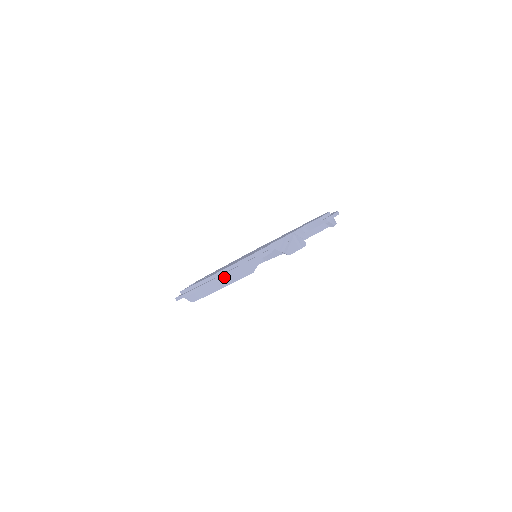
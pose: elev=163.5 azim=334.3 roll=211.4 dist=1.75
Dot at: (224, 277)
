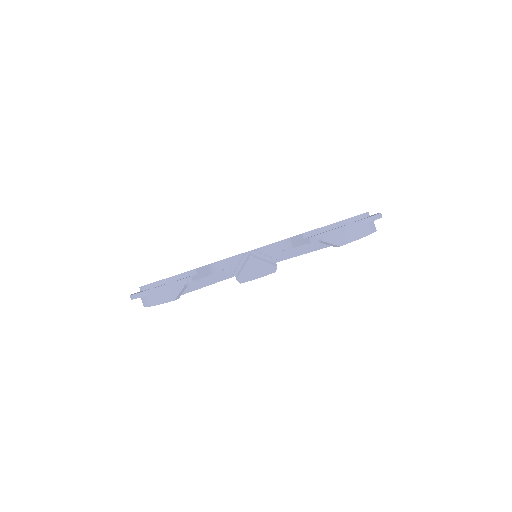
Dot at: (142, 296)
